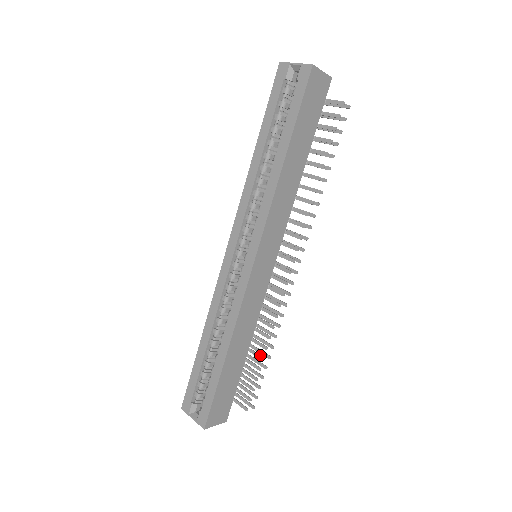
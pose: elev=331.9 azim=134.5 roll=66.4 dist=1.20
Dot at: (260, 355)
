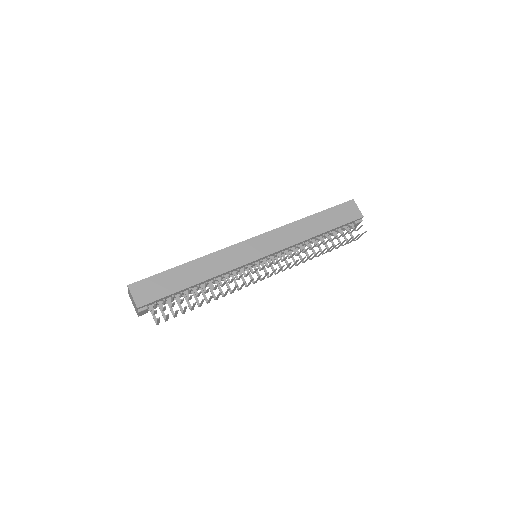
Dot at: occluded
